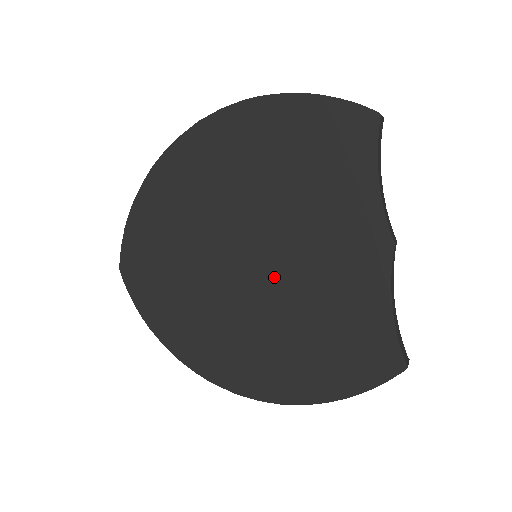
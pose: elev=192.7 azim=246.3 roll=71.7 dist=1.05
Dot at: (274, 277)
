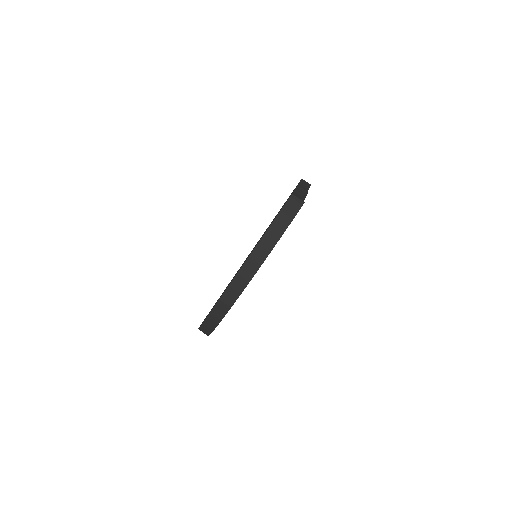
Dot at: occluded
